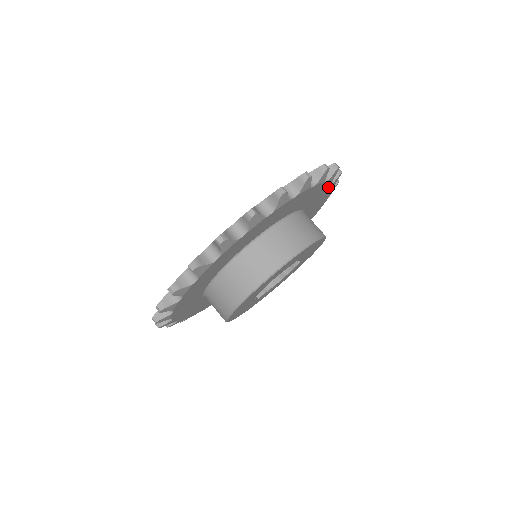
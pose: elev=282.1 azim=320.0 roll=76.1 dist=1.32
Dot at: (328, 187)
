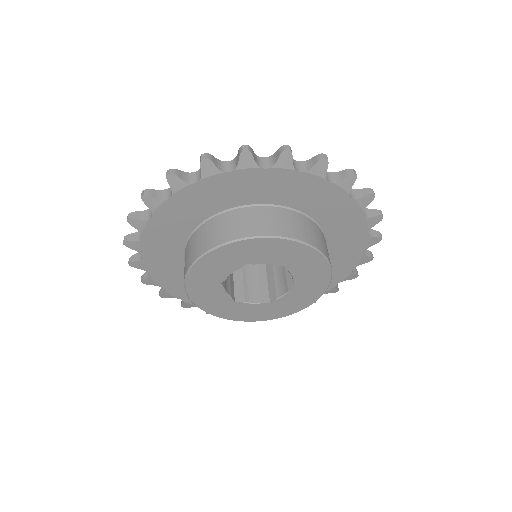
Dot at: (359, 220)
